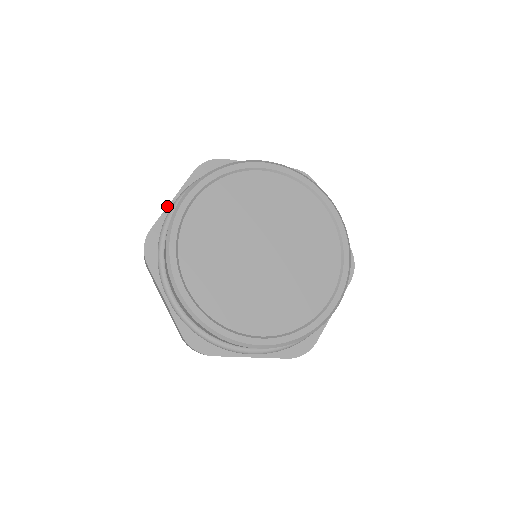
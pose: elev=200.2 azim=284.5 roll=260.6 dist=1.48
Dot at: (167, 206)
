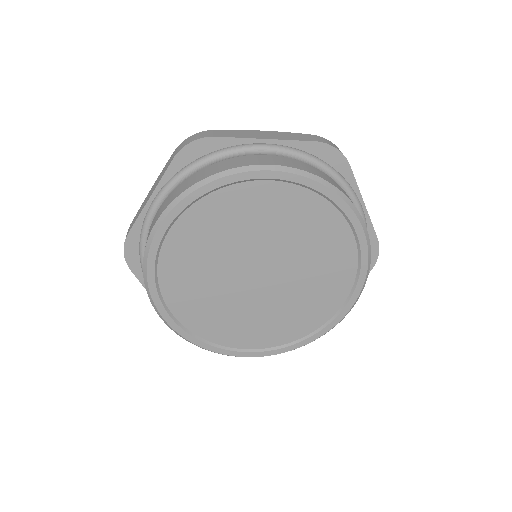
Dot at: (144, 206)
